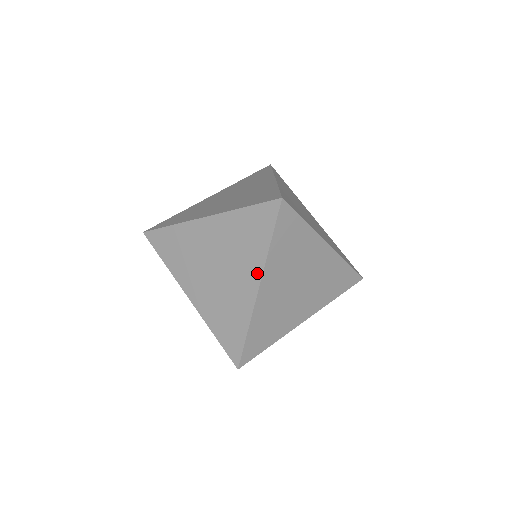
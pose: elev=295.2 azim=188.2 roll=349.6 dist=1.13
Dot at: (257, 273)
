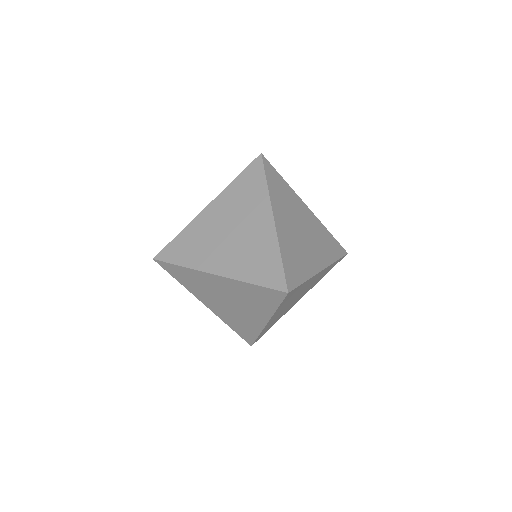
Dot at: (266, 317)
